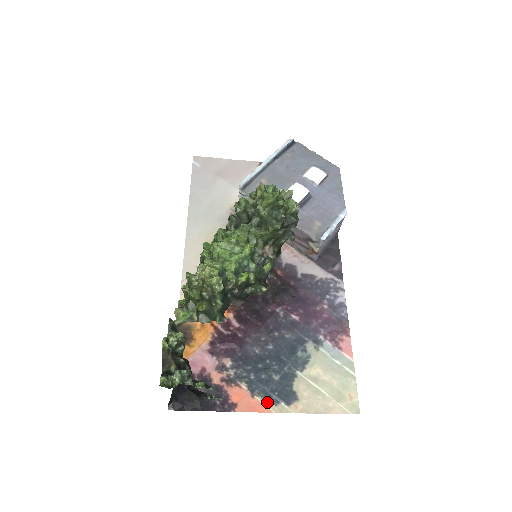
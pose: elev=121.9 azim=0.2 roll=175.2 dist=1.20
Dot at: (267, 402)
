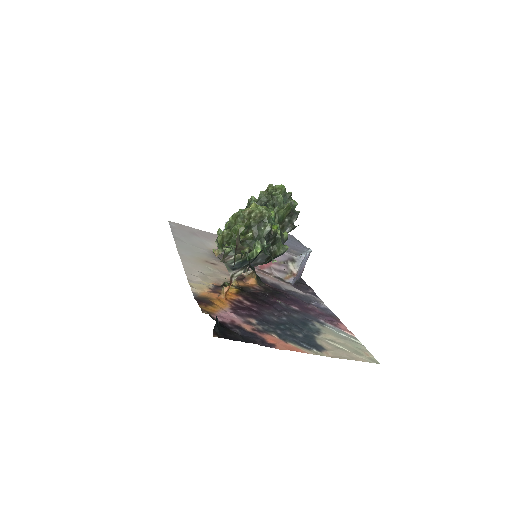
Dot at: (301, 347)
